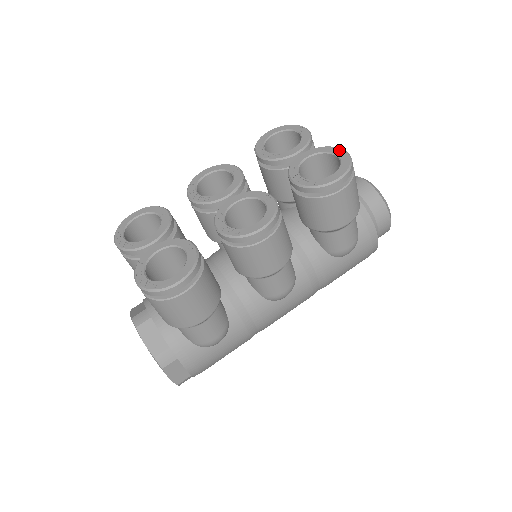
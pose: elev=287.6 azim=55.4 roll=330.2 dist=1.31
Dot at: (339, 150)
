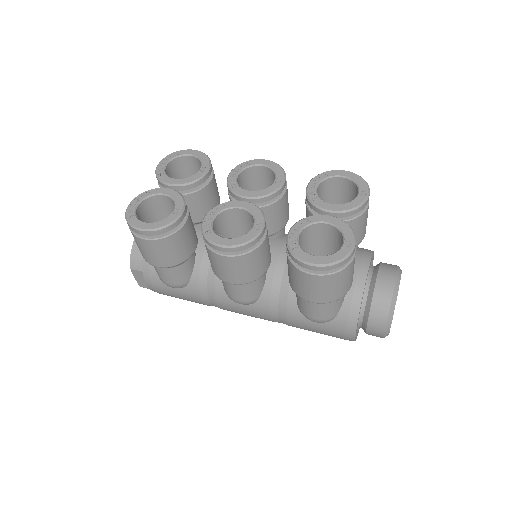
Dot at: (352, 241)
